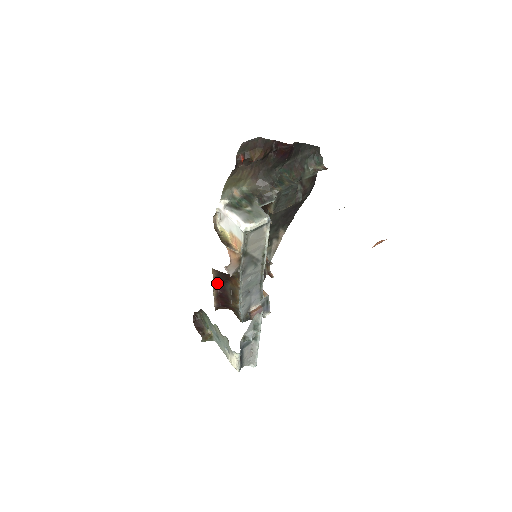
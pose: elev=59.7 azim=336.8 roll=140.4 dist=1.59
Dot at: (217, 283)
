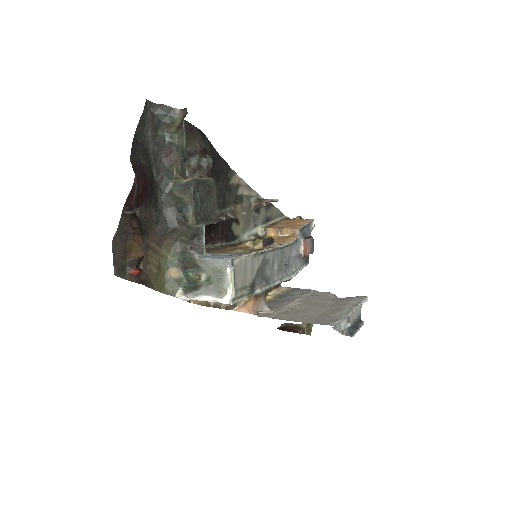
Dot at: occluded
